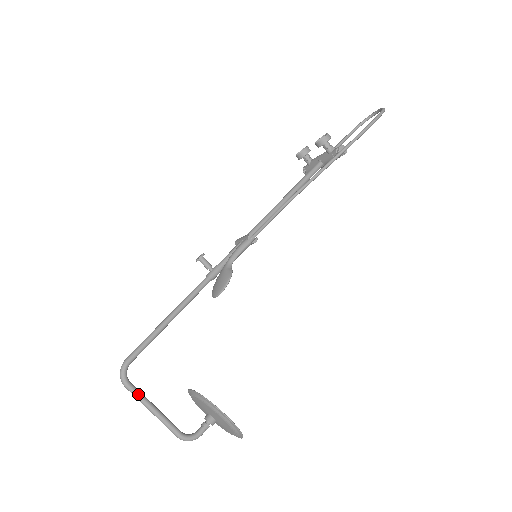
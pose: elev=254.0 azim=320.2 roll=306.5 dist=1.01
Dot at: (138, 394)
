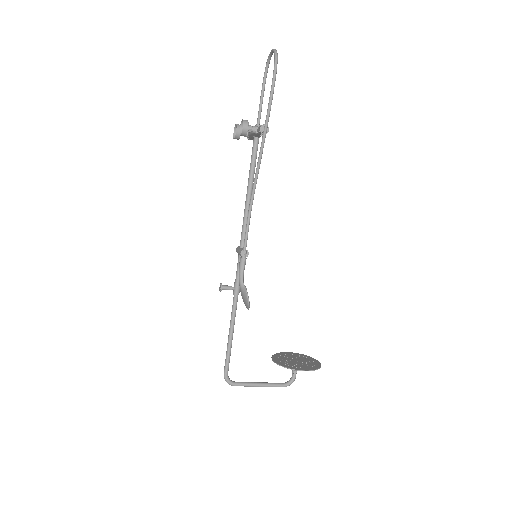
Dot at: (244, 385)
